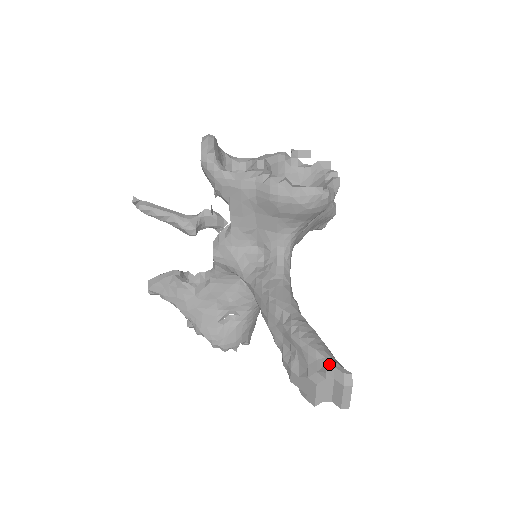
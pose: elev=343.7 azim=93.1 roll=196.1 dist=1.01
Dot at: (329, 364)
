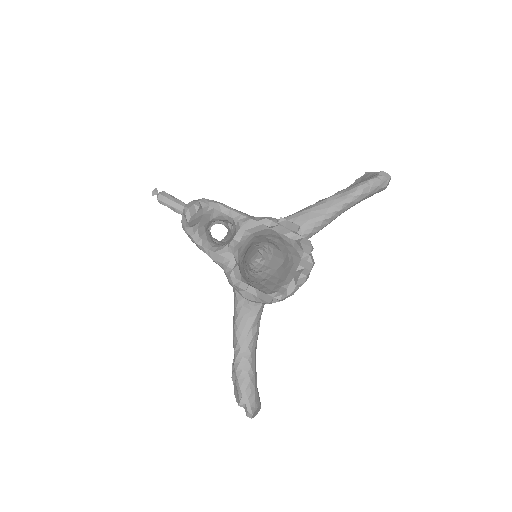
Dot at: (243, 401)
